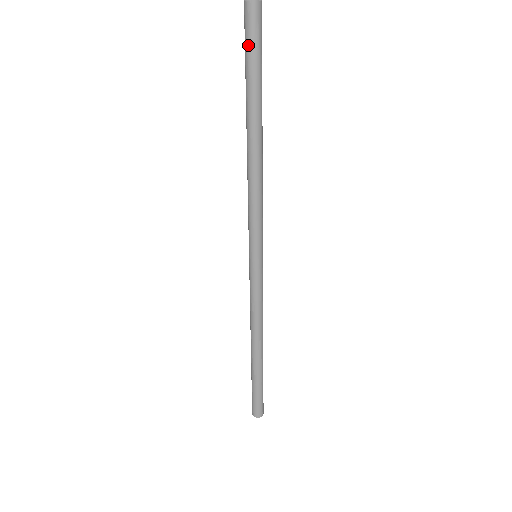
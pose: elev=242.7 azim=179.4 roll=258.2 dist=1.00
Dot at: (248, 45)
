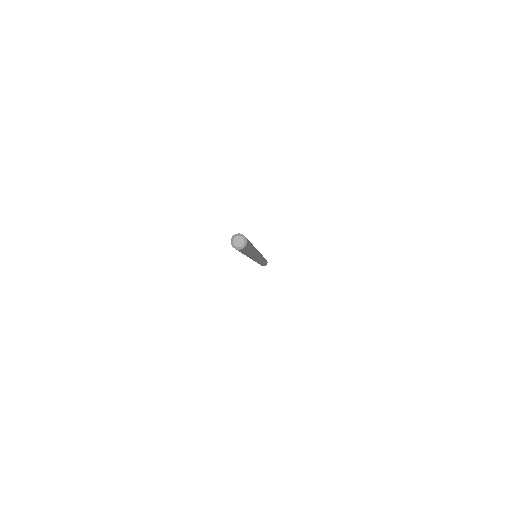
Dot at: occluded
